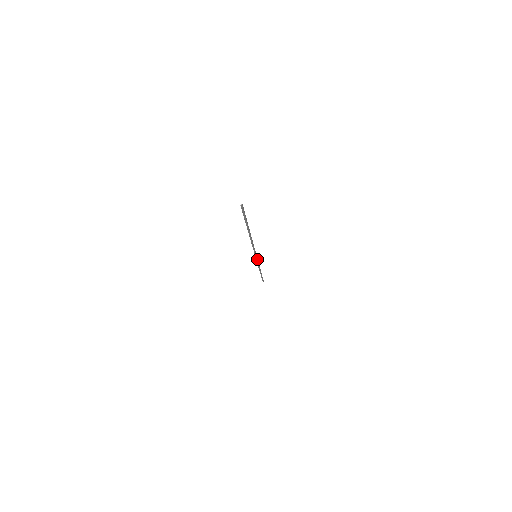
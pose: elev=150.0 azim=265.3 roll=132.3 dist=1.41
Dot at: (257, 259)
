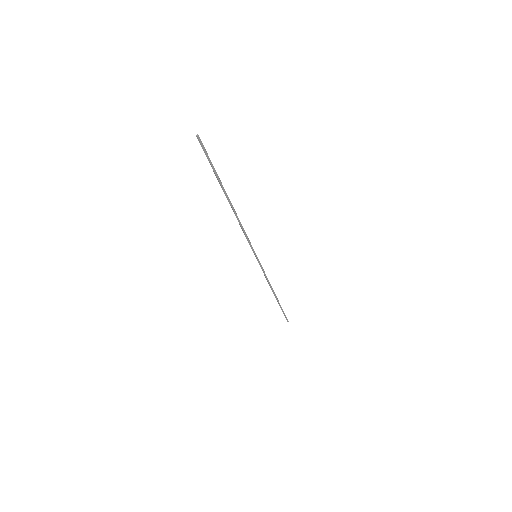
Dot at: (260, 264)
